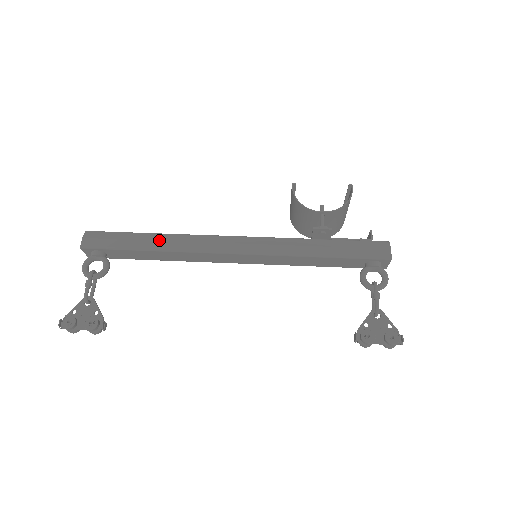
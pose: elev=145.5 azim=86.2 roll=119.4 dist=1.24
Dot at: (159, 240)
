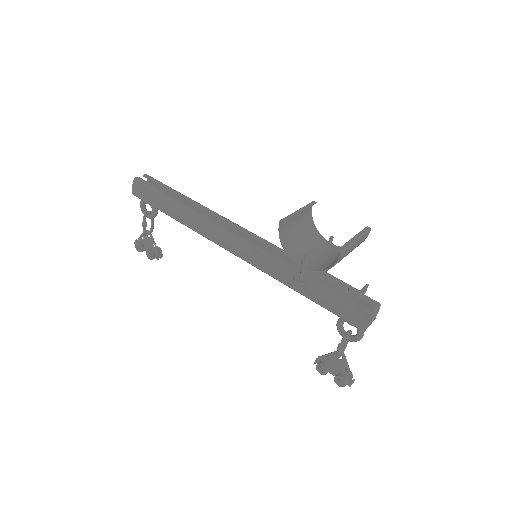
Dot at: (180, 214)
